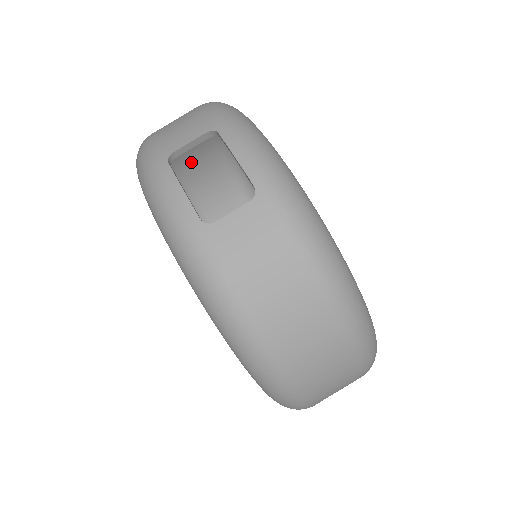
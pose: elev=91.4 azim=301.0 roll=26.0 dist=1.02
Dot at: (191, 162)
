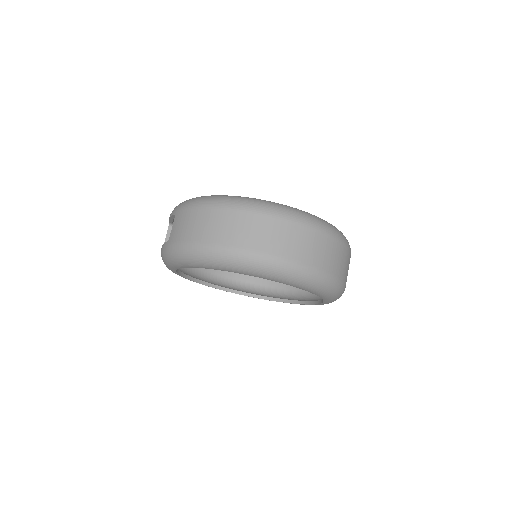
Dot at: occluded
